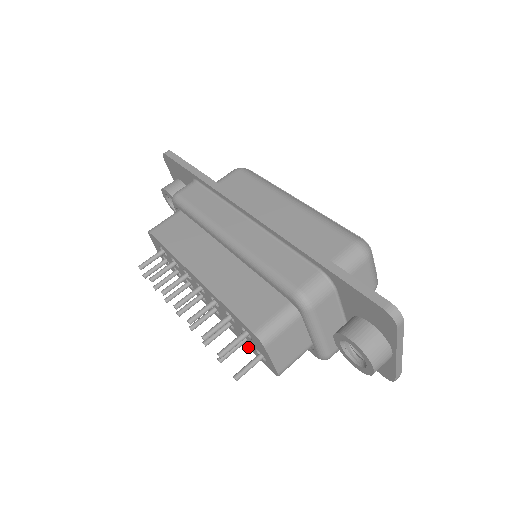
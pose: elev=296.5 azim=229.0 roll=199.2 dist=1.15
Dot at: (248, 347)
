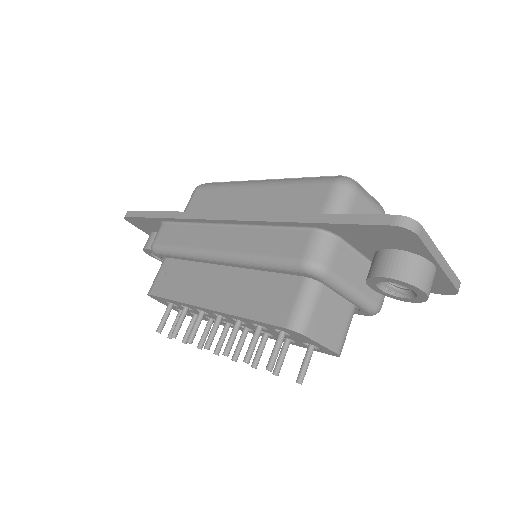
Dot at: (297, 345)
